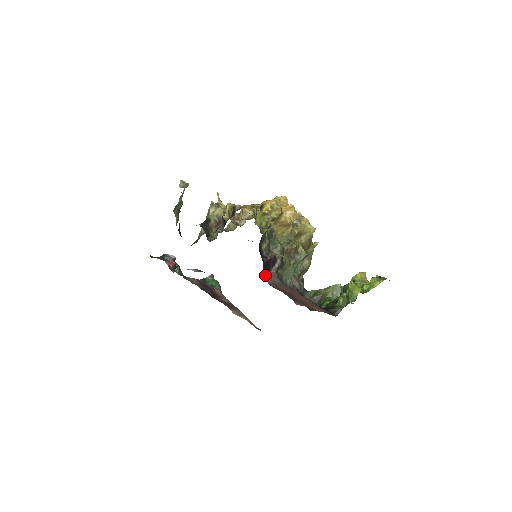
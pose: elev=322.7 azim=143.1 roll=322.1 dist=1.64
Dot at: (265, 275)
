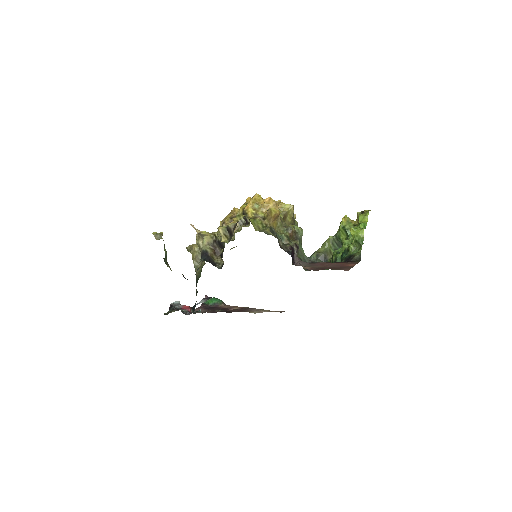
Dot at: (301, 265)
